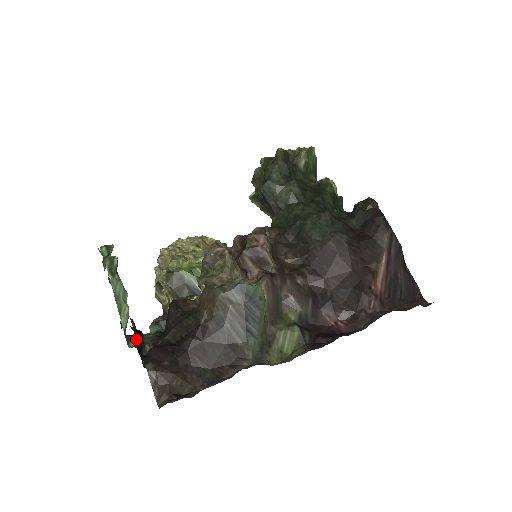
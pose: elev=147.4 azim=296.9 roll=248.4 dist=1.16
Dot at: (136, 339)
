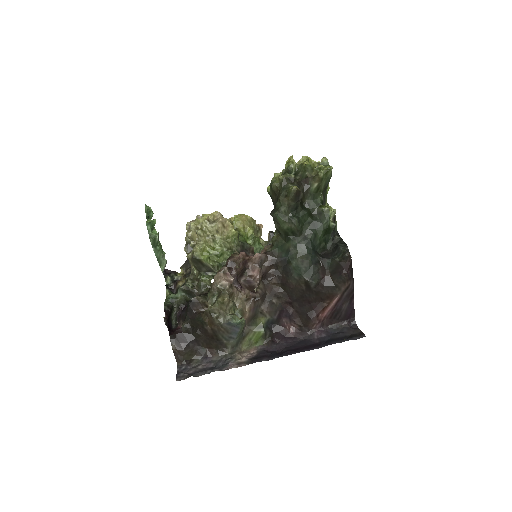
Dot at: (167, 326)
